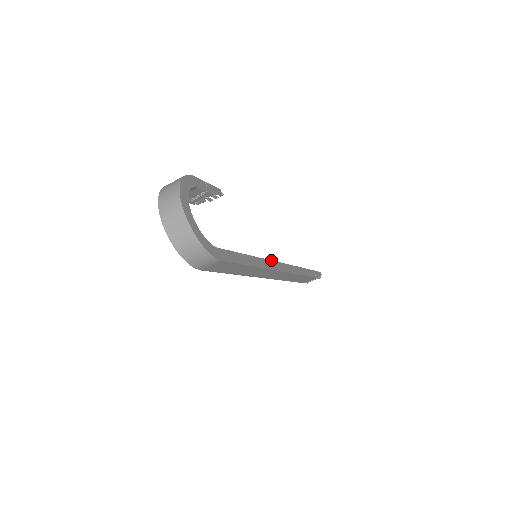
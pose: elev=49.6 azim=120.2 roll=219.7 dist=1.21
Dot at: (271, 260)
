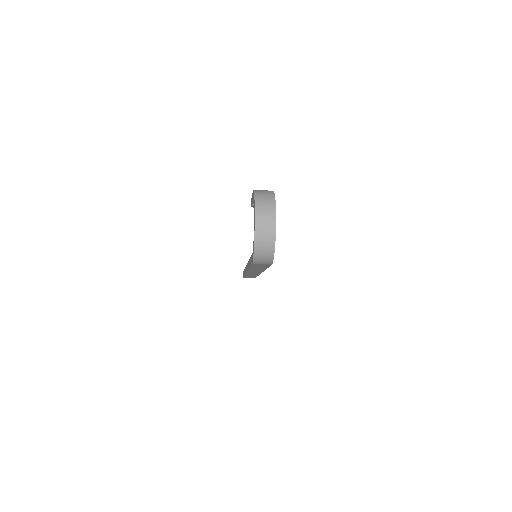
Dot at: occluded
